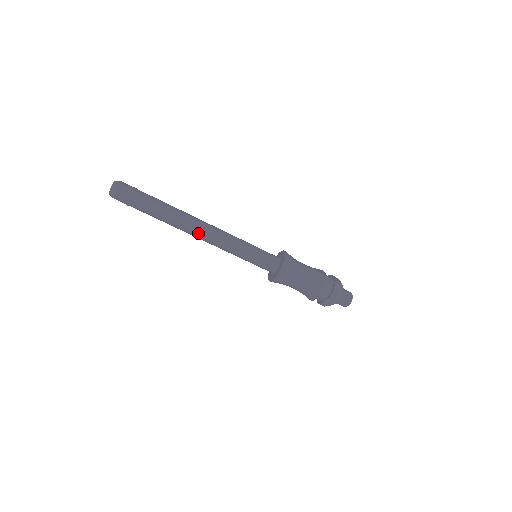
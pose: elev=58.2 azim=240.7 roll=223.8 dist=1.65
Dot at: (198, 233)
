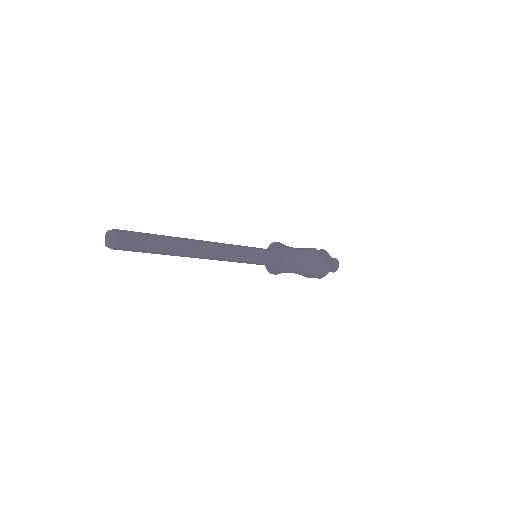
Dot at: occluded
